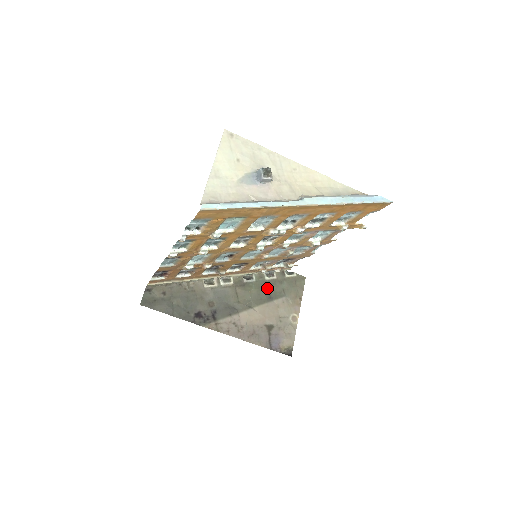
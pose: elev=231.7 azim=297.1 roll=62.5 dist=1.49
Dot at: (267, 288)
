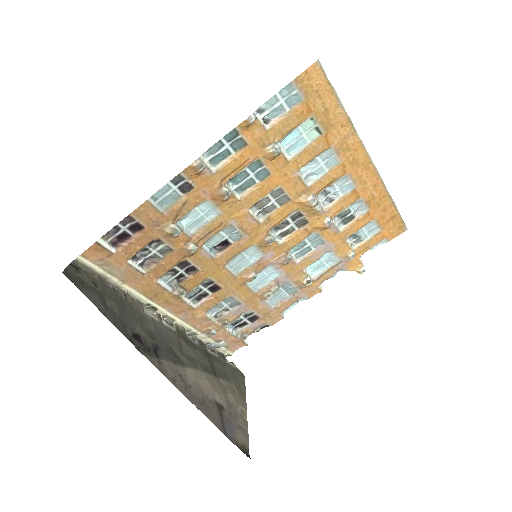
Dot at: (211, 360)
